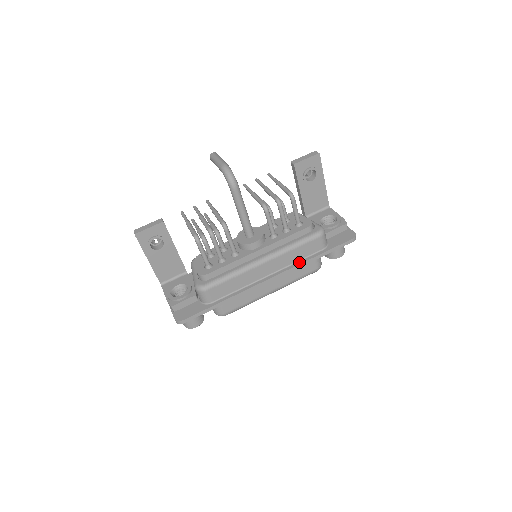
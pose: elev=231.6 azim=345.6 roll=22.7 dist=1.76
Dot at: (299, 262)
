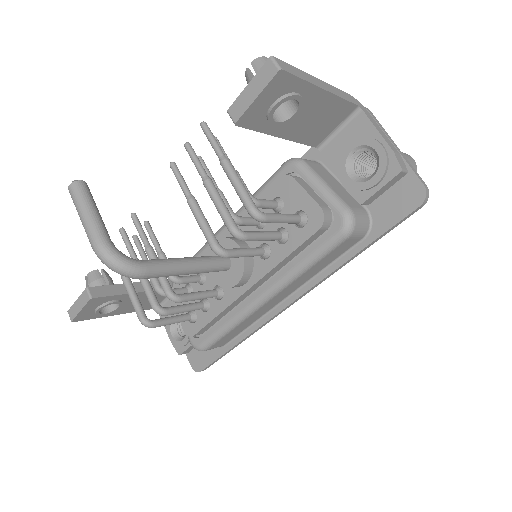
Dot at: (326, 271)
